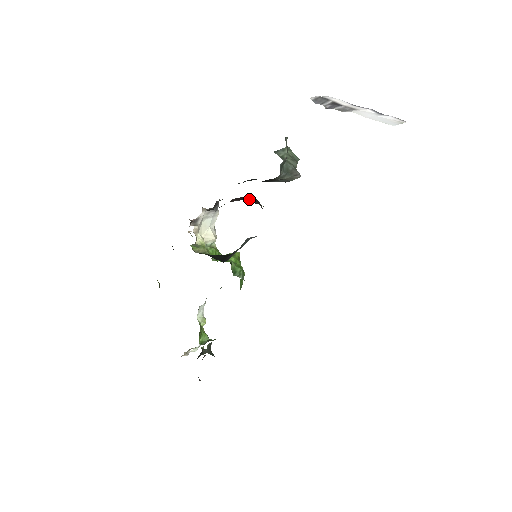
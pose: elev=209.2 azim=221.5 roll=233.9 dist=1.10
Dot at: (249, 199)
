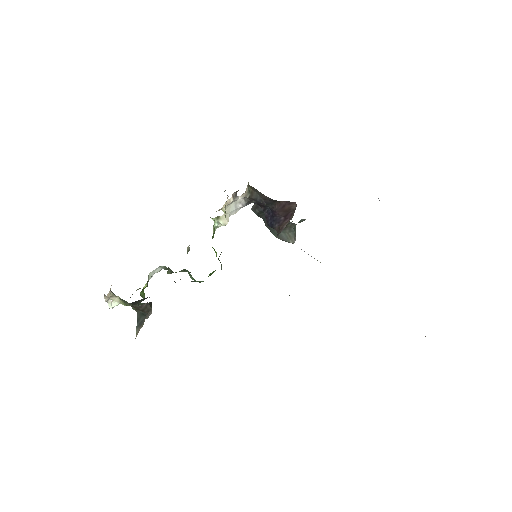
Dot at: (277, 217)
